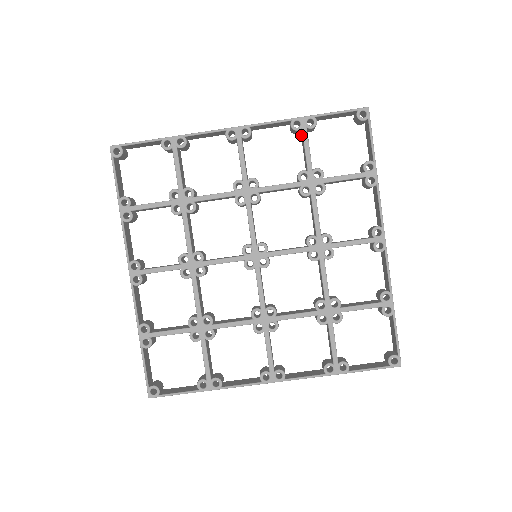
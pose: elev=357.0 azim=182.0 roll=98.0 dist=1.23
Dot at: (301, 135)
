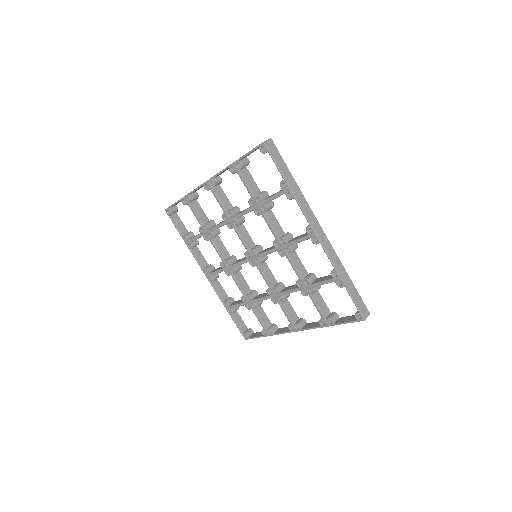
Dot at: occluded
